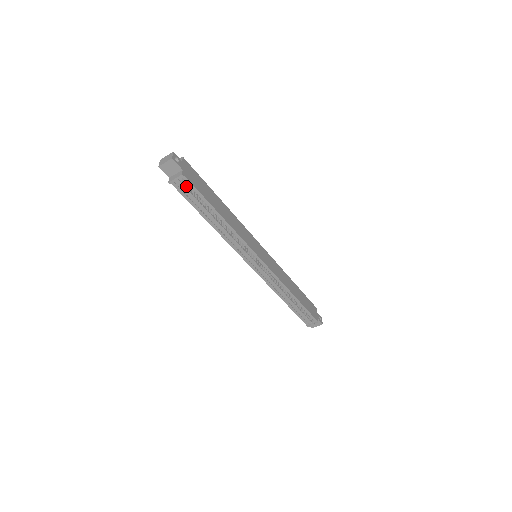
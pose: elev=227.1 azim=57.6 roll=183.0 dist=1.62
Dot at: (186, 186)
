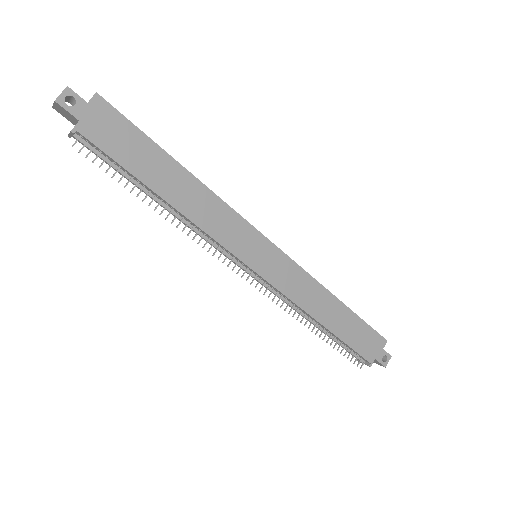
Dot at: (93, 146)
